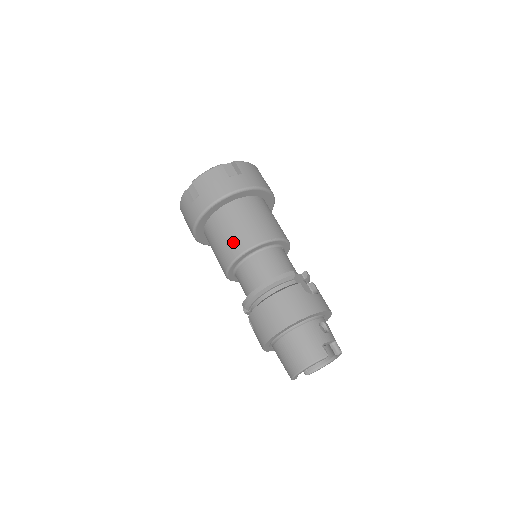
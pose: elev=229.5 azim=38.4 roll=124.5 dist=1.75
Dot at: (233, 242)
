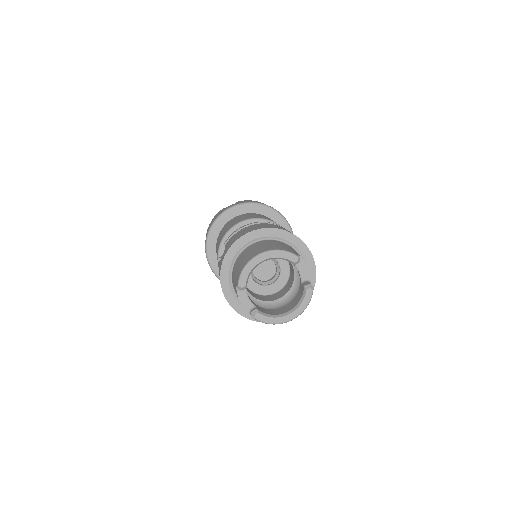
Dot at: (247, 217)
